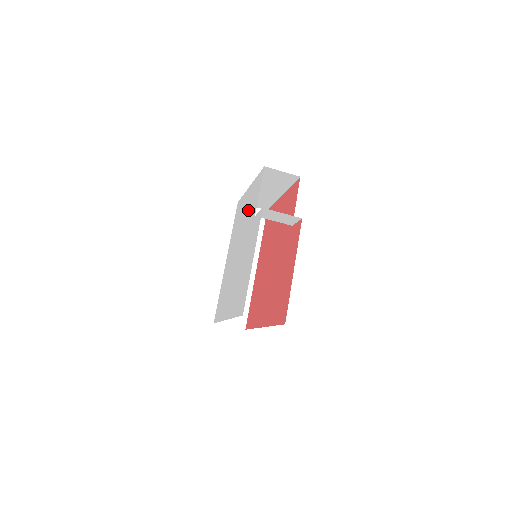
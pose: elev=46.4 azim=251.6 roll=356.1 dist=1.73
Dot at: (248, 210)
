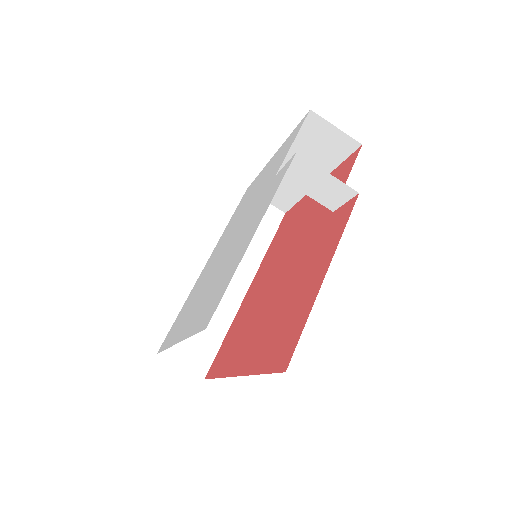
Dot at: (263, 180)
